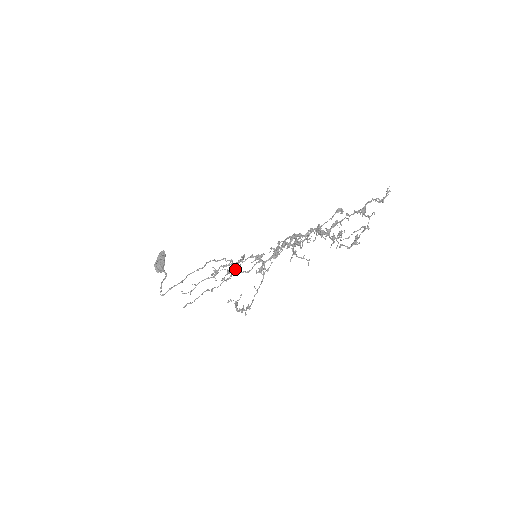
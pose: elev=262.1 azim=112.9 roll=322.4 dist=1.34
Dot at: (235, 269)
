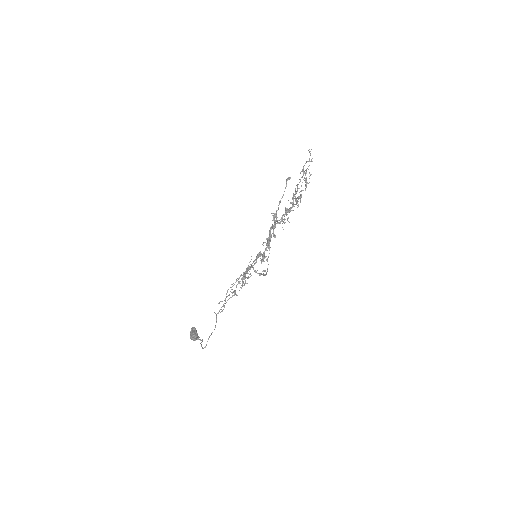
Dot at: (246, 273)
